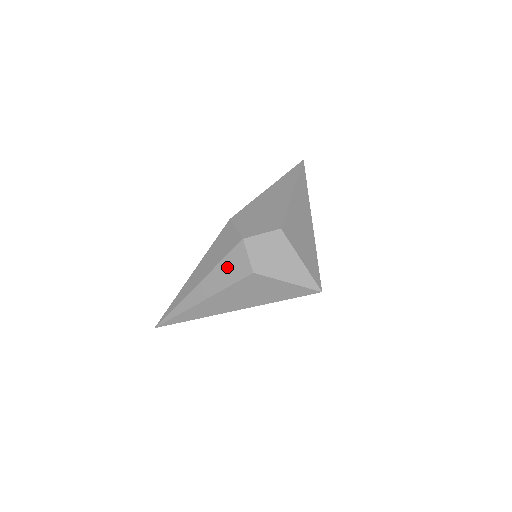
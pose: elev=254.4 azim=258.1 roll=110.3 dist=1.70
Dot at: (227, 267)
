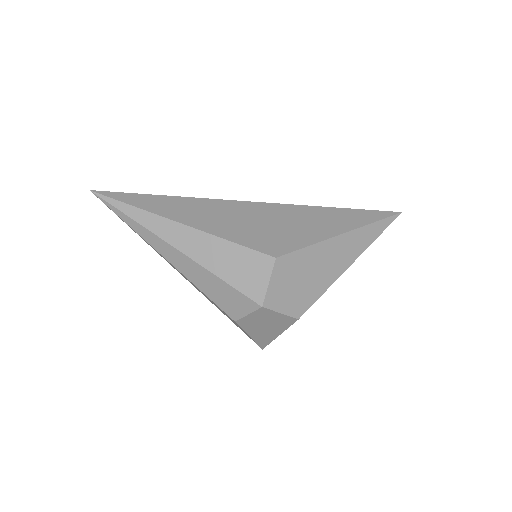
Dot at: (221, 289)
